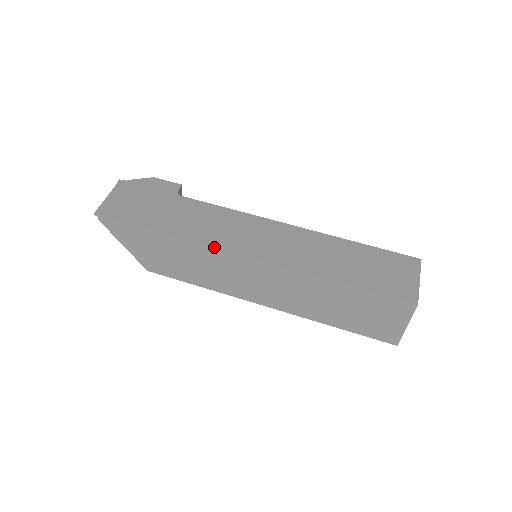
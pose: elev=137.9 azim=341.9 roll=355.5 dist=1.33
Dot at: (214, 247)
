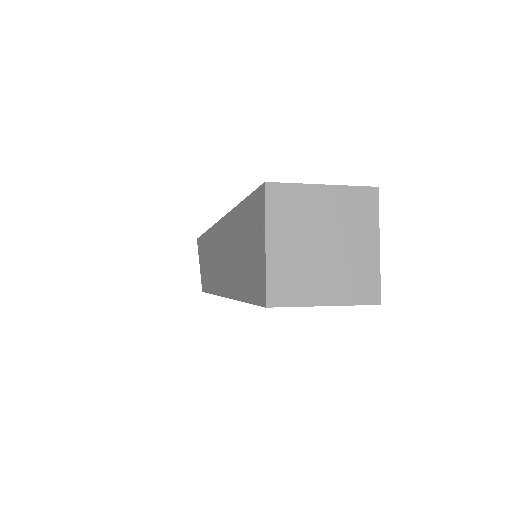
Dot at: (212, 226)
